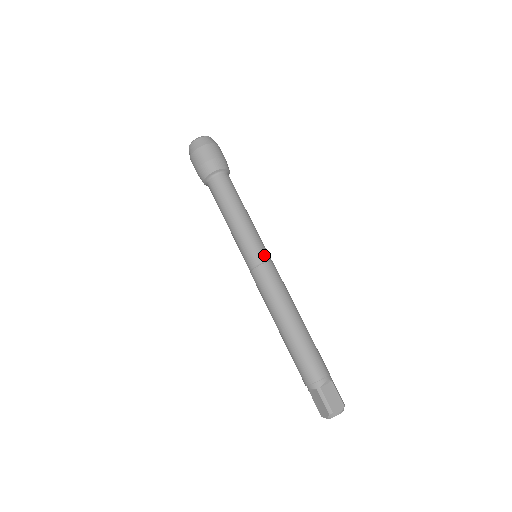
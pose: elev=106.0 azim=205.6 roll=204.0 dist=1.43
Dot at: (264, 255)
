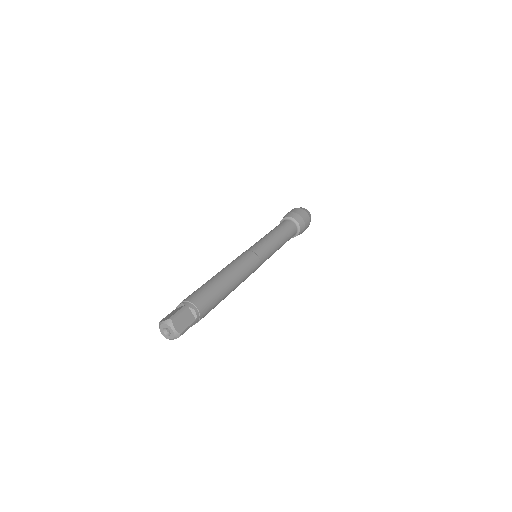
Dot at: (250, 249)
